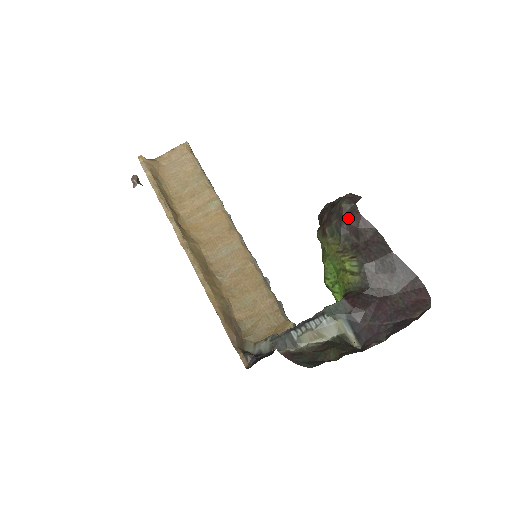
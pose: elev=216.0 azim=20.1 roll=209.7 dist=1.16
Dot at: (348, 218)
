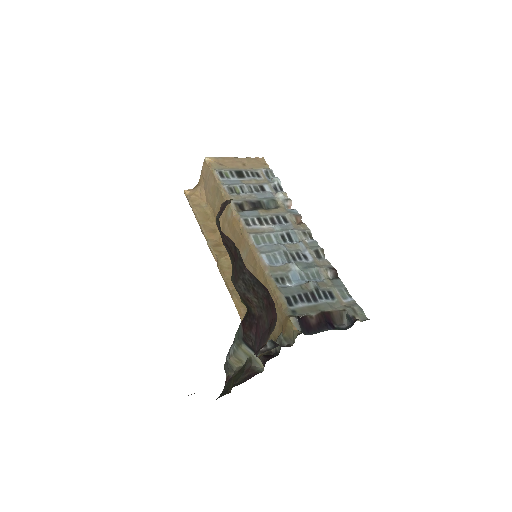
Dot at: (221, 236)
